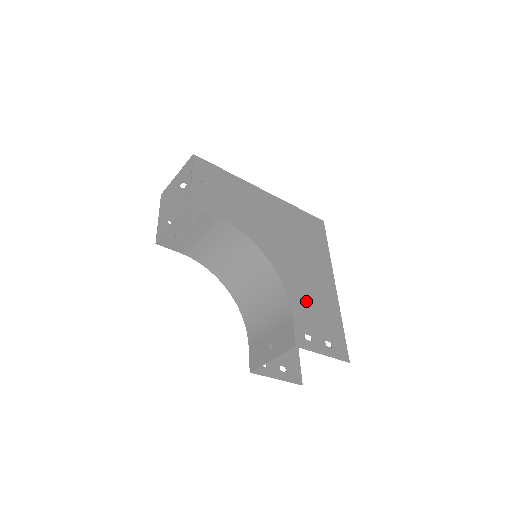
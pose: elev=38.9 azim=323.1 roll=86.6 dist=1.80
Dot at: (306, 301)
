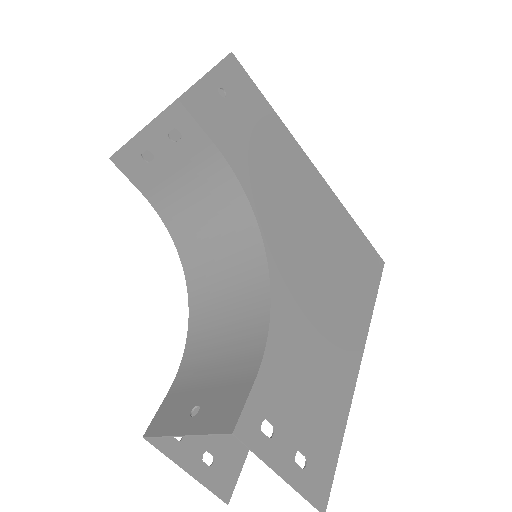
Dot at: (298, 361)
